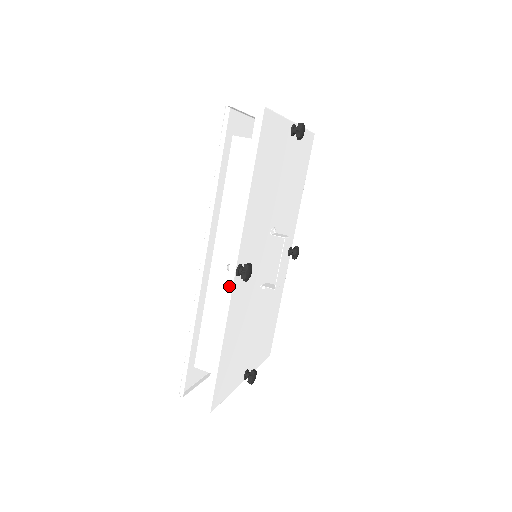
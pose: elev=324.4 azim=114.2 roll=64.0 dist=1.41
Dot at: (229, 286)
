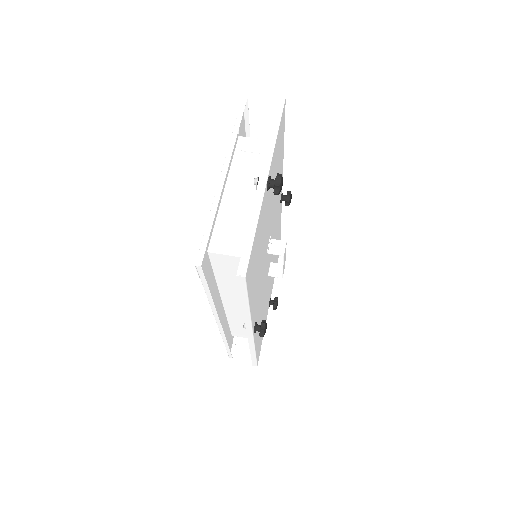
Dot at: (250, 339)
